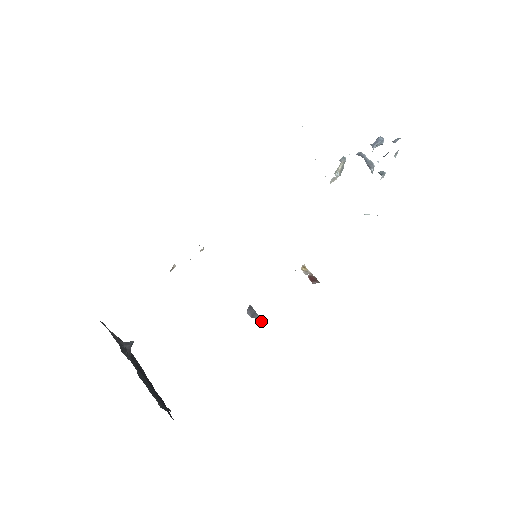
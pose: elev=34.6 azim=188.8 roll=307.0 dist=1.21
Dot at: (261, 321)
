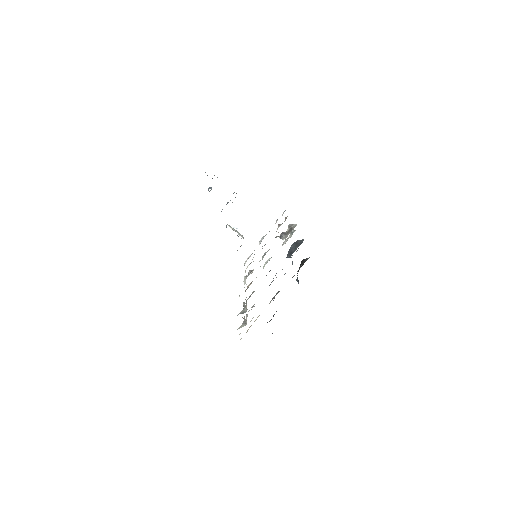
Dot at: occluded
